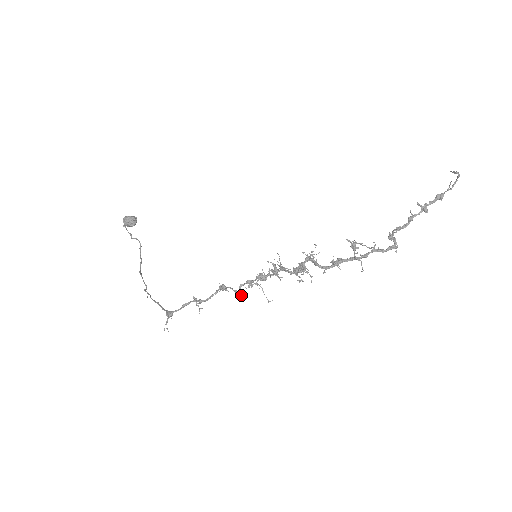
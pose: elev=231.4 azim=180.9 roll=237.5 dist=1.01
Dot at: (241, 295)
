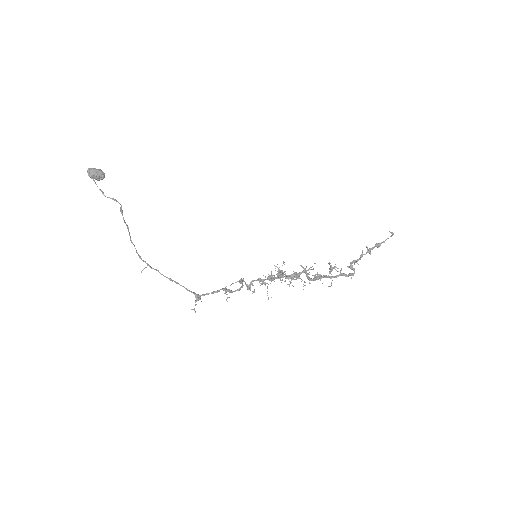
Dot at: (250, 289)
